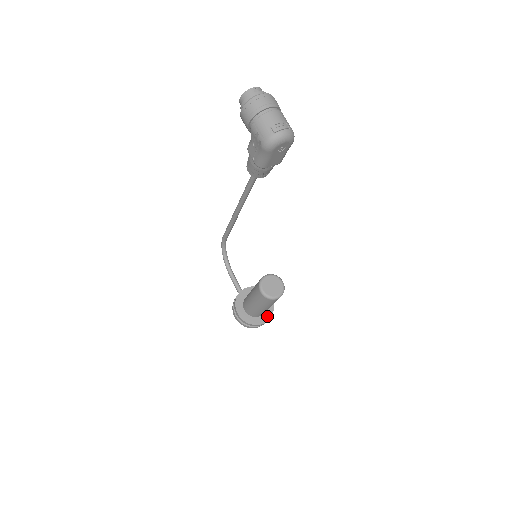
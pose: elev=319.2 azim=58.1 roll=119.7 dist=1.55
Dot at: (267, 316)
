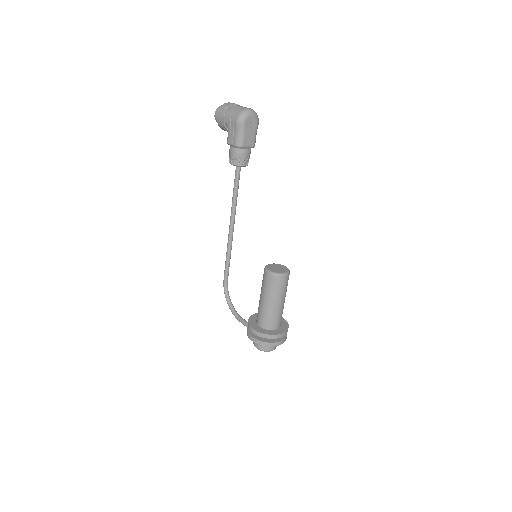
Dot at: (283, 329)
